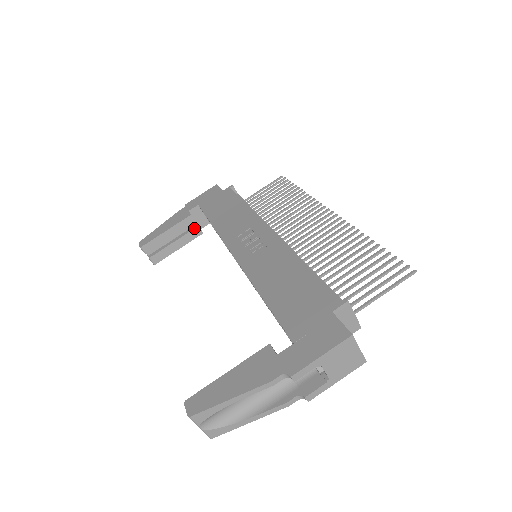
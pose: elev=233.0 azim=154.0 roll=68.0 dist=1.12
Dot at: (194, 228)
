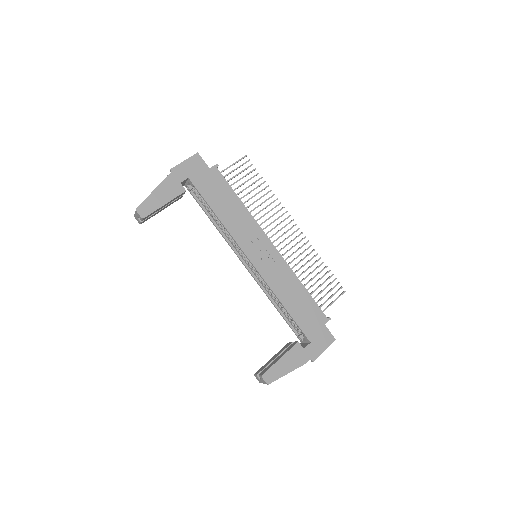
Dot at: (180, 197)
